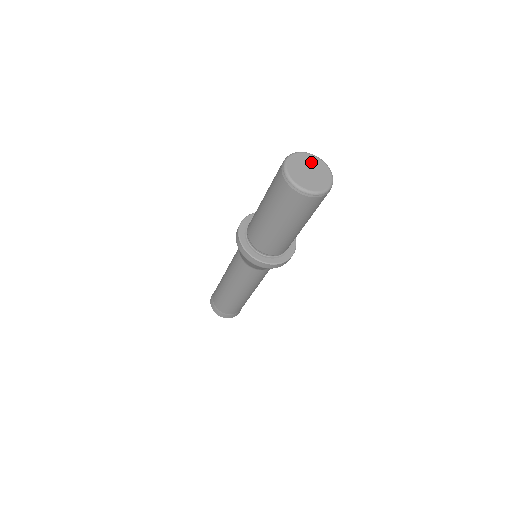
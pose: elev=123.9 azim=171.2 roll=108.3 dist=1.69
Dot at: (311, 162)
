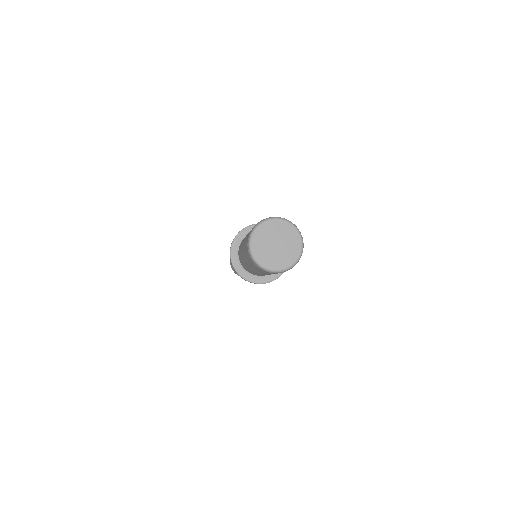
Dot at: (289, 240)
